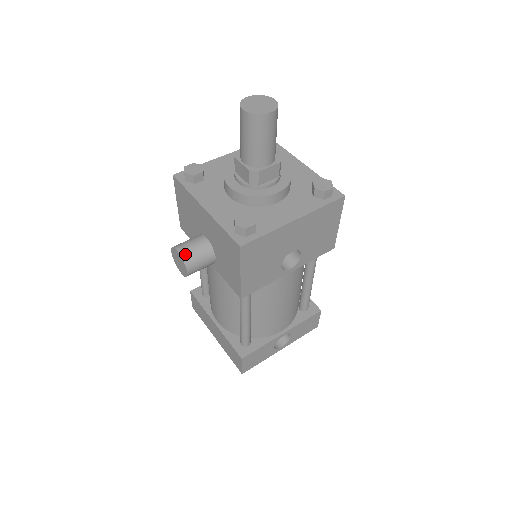
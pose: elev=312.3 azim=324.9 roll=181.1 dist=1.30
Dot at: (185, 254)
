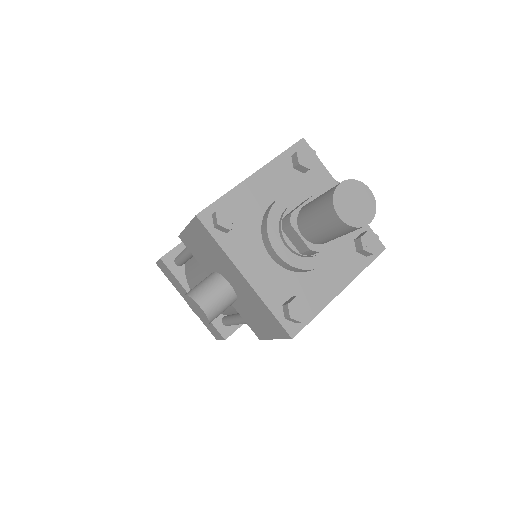
Dot at: (210, 311)
